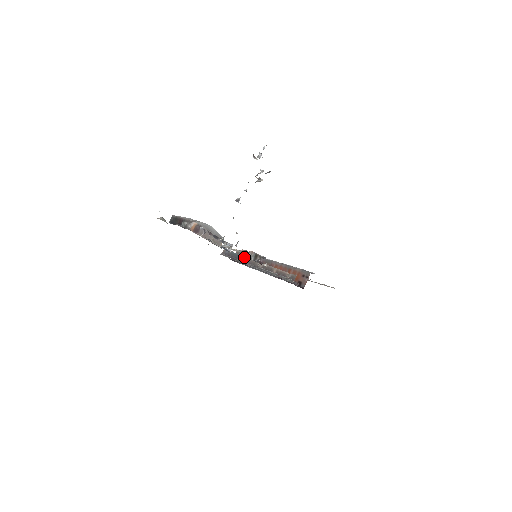
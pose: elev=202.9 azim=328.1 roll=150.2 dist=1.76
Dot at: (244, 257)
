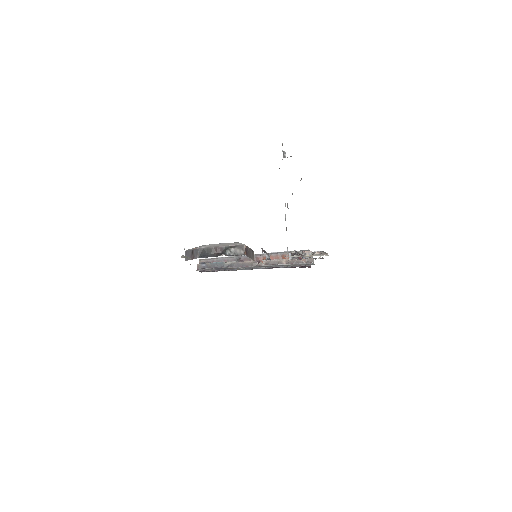
Dot at: (234, 262)
